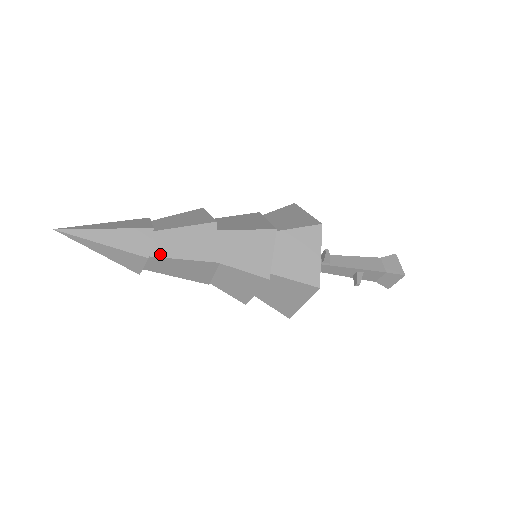
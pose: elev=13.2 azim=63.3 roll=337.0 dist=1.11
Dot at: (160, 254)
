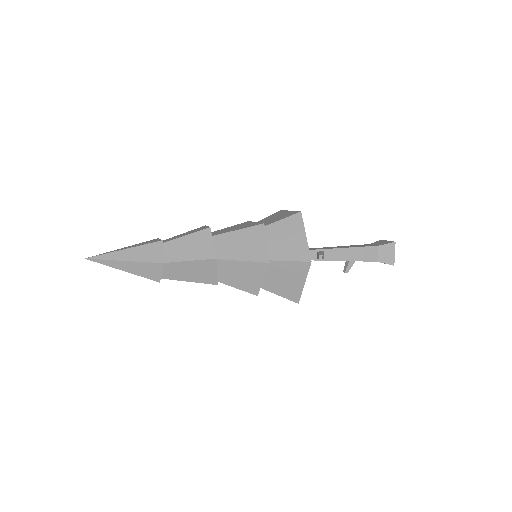
Dot at: (169, 277)
